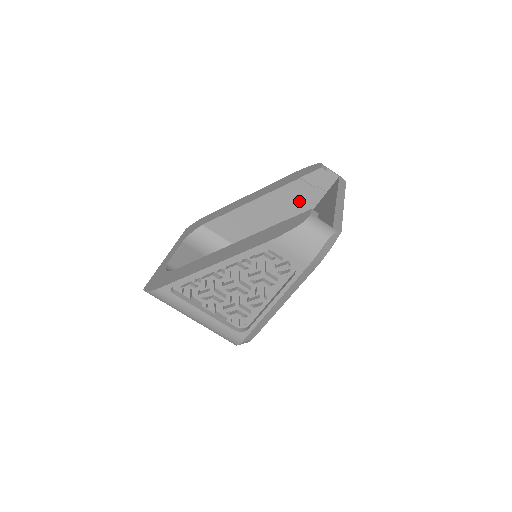
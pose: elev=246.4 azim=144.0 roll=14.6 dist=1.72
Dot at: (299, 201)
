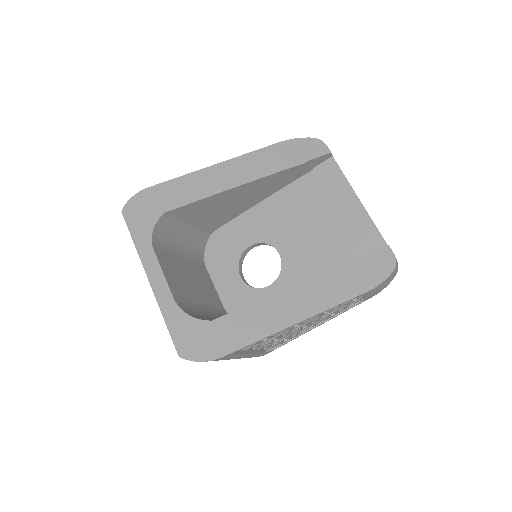
Dot at: (290, 181)
